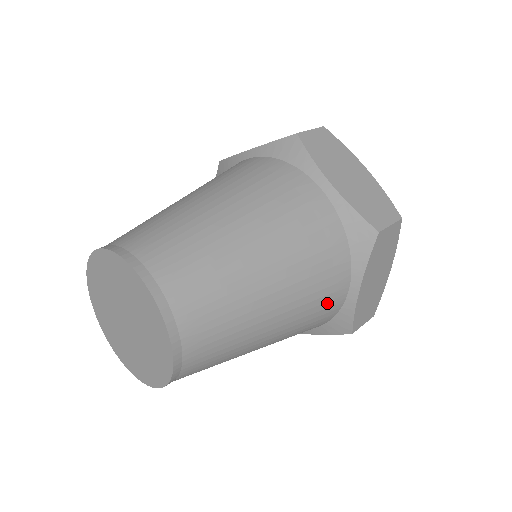
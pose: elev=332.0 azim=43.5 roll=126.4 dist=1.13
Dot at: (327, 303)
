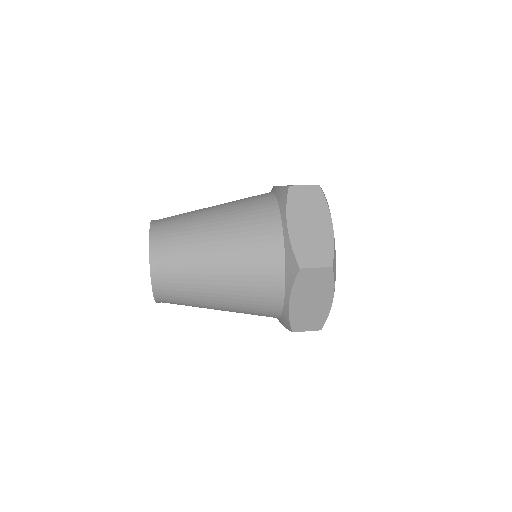
Dot at: (264, 237)
